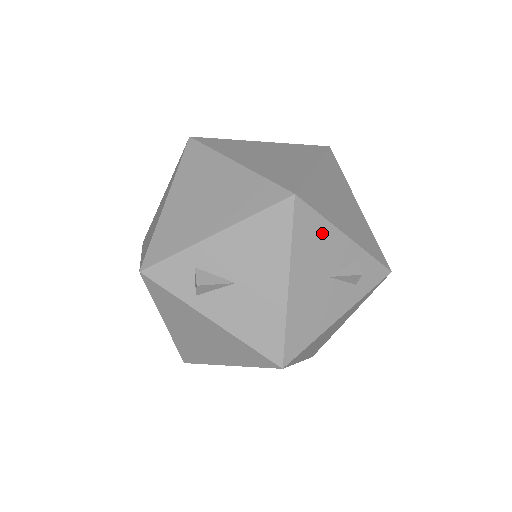
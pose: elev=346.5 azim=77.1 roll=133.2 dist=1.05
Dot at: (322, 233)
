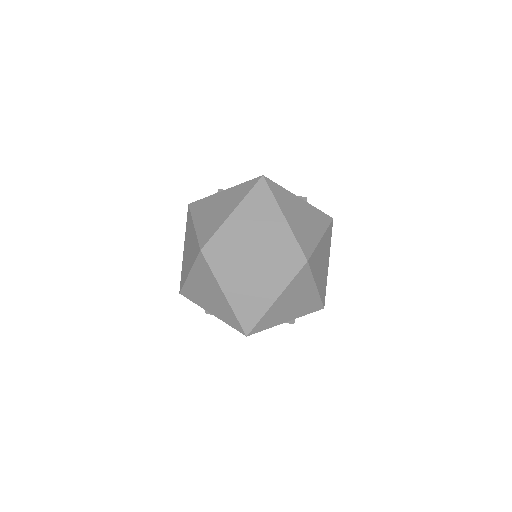
Dot at: occluded
